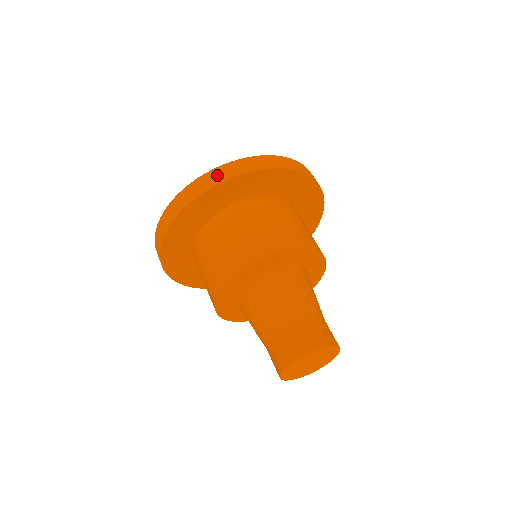
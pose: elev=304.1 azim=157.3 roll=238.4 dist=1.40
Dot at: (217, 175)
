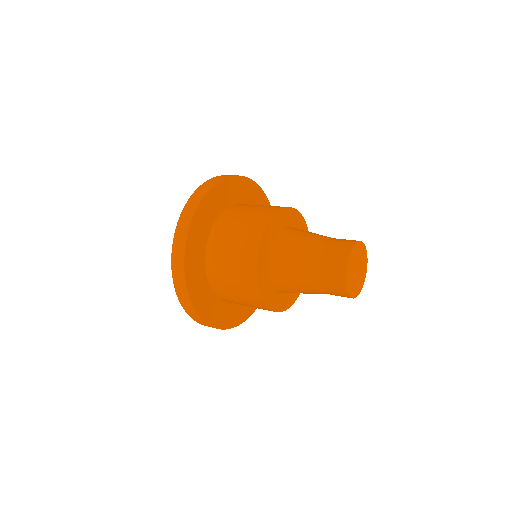
Dot at: occluded
